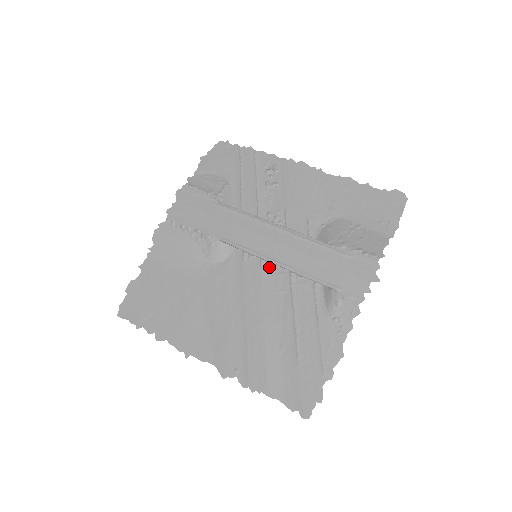
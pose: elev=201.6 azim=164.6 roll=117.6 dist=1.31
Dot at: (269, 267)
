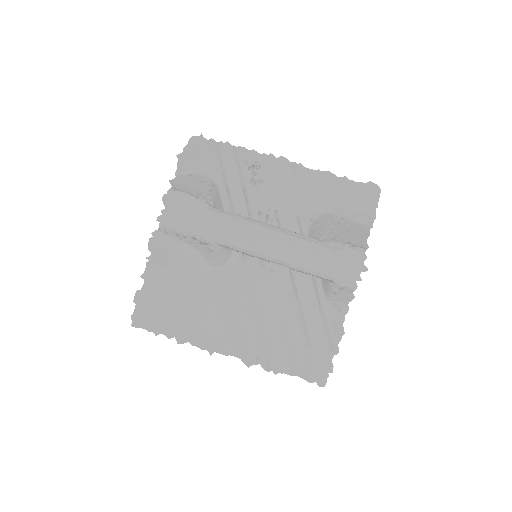
Dot at: (270, 265)
